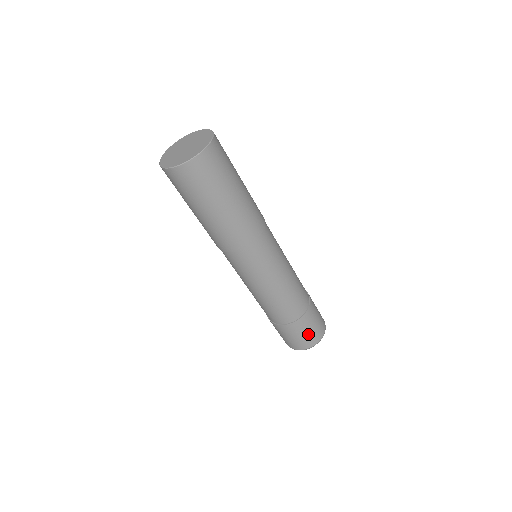
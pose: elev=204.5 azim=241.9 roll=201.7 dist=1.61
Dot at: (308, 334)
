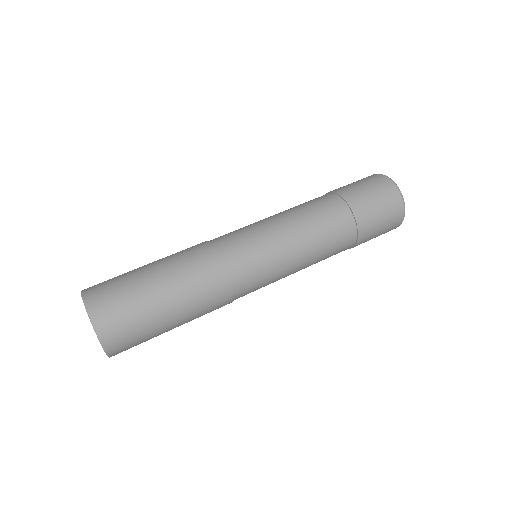
Dot at: (382, 232)
